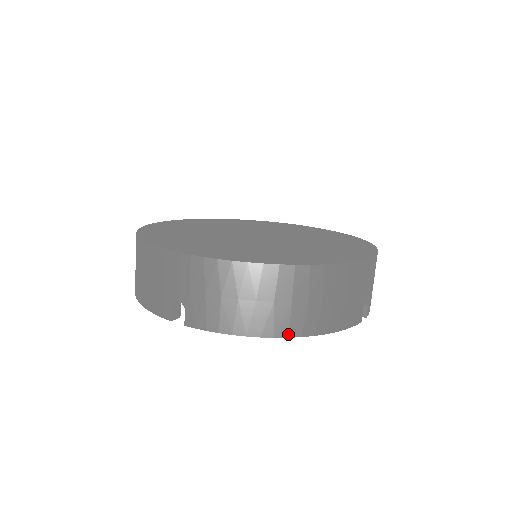
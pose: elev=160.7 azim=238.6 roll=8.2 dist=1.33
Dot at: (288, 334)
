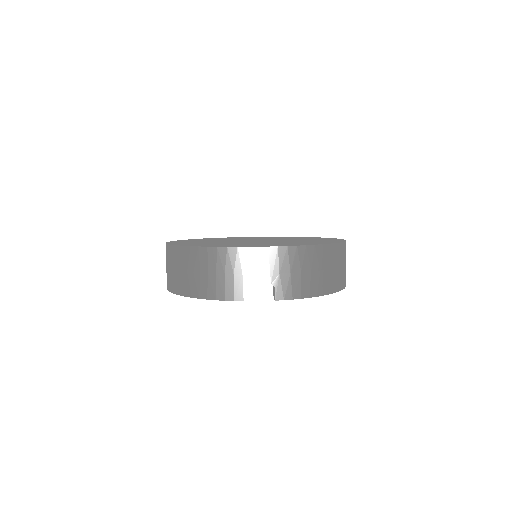
Dot at: (334, 290)
